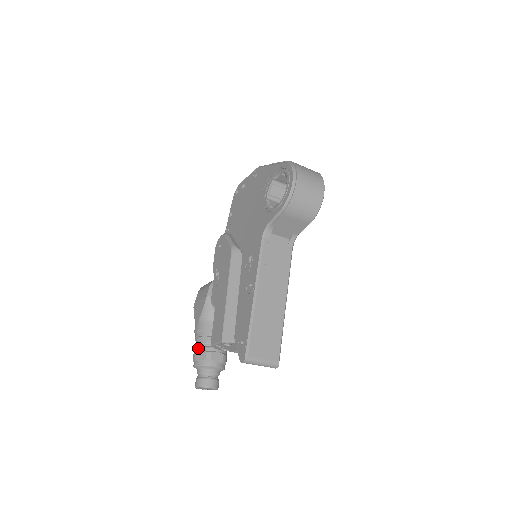
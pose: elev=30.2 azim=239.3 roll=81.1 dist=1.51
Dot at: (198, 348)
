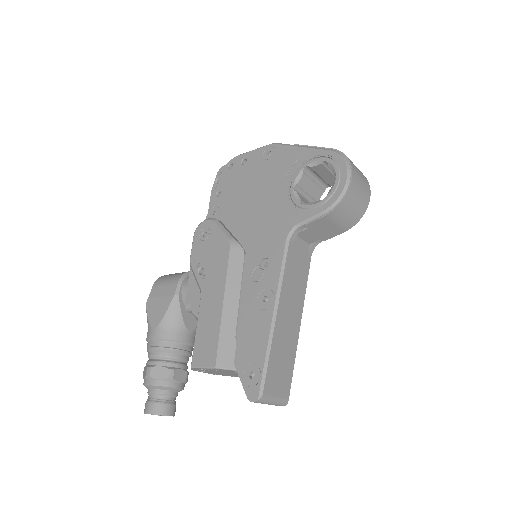
Dot at: (155, 362)
